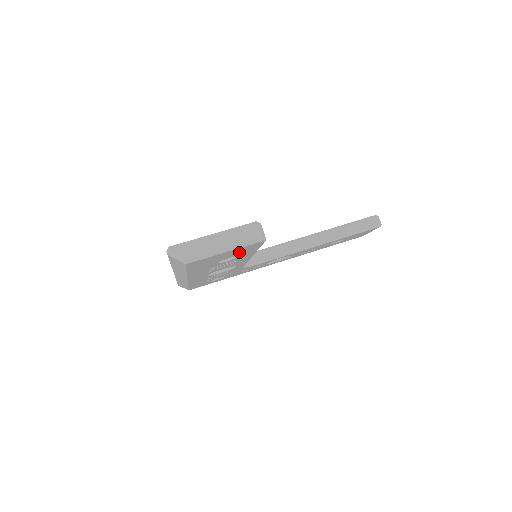
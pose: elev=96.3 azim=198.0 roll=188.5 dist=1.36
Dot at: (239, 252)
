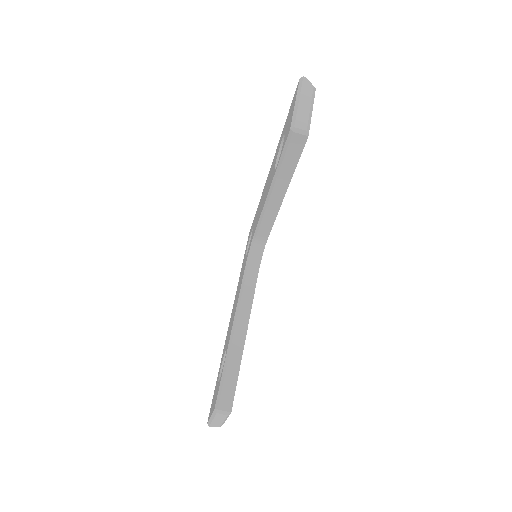
Dot at: occluded
